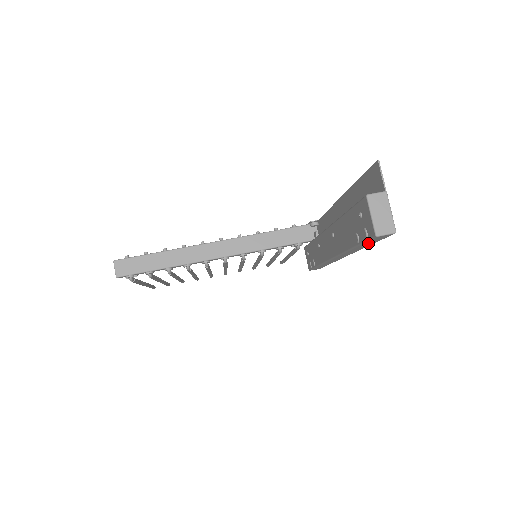
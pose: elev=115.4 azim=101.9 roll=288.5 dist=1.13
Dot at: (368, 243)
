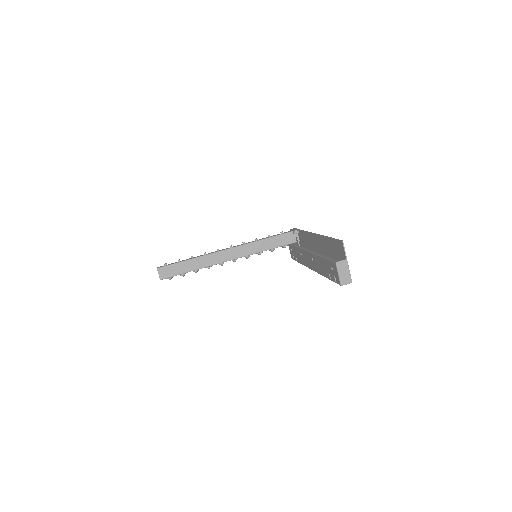
Dot at: occluded
